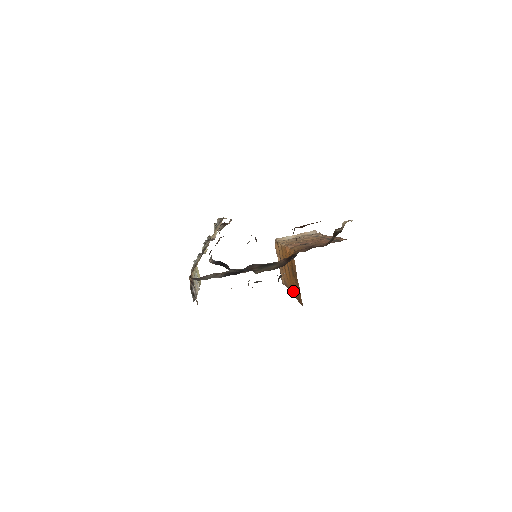
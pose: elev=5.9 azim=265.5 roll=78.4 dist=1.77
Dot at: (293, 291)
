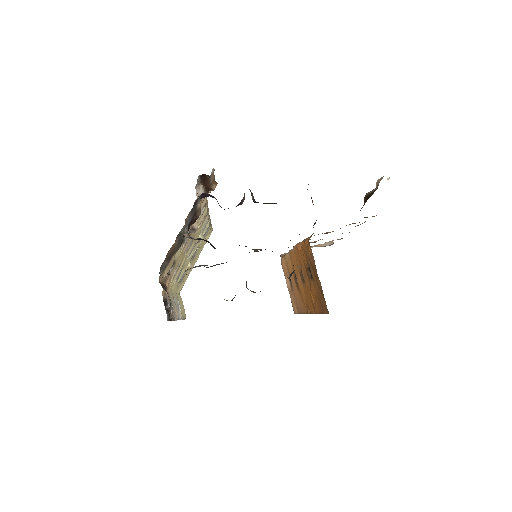
Dot at: (311, 306)
